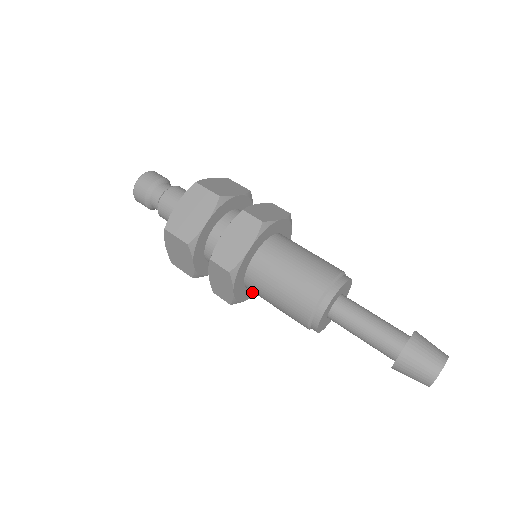
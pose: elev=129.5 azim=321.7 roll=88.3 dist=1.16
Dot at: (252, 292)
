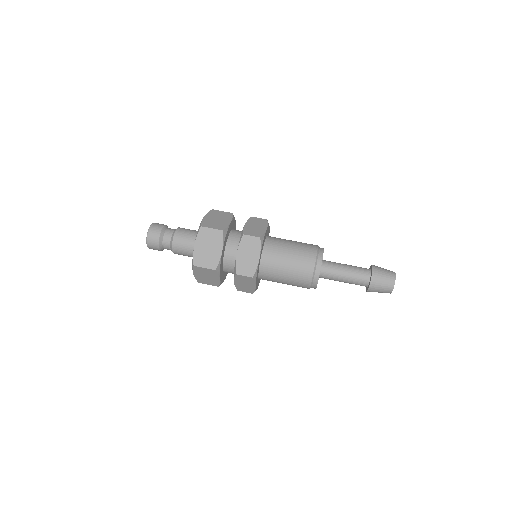
Dot at: occluded
